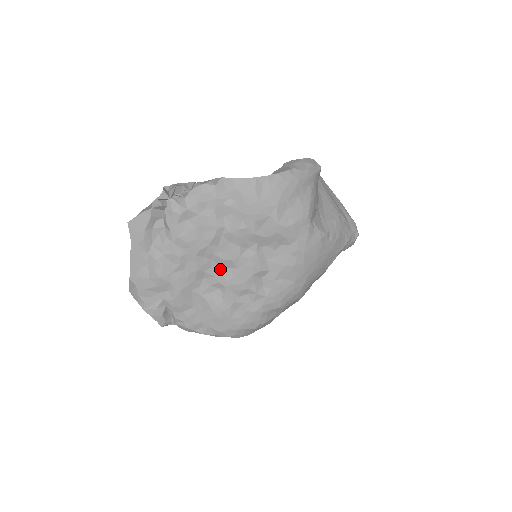
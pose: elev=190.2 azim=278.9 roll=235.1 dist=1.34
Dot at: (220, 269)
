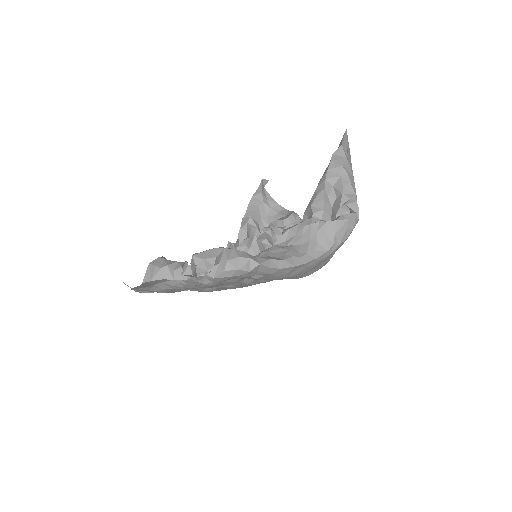
Dot at: occluded
